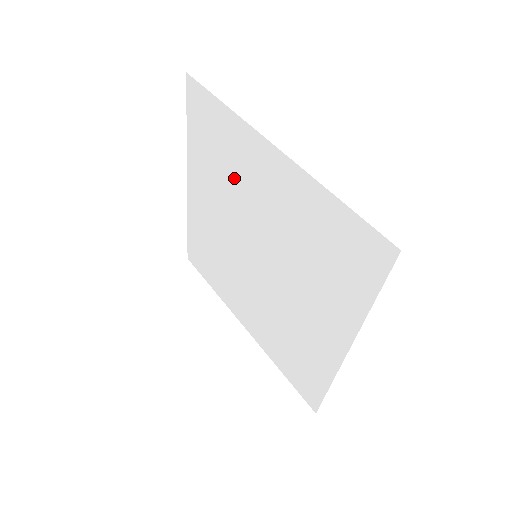
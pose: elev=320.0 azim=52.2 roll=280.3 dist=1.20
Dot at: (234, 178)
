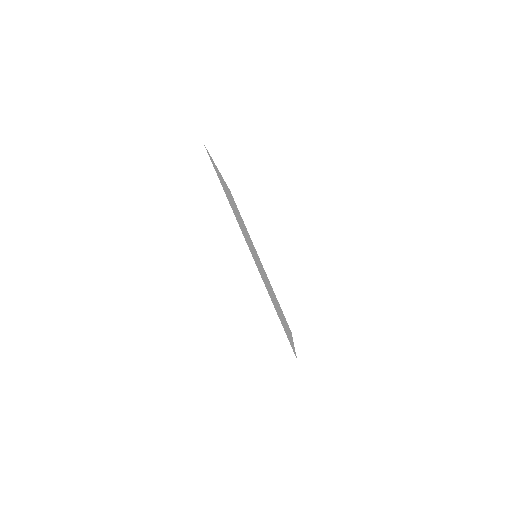
Dot at: (238, 219)
